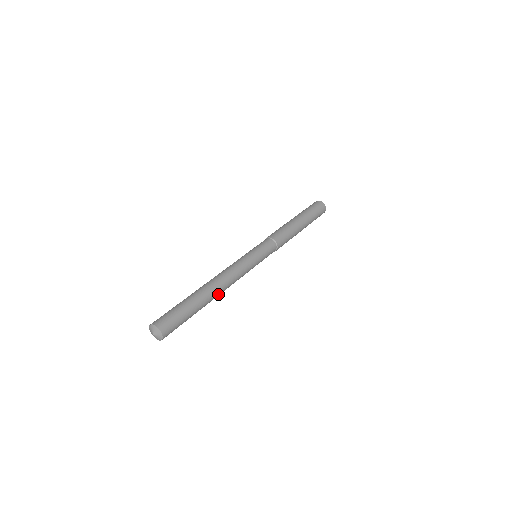
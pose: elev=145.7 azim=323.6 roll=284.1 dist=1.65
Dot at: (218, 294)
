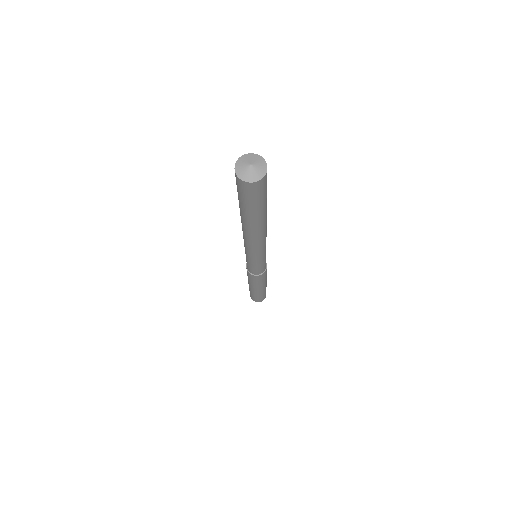
Dot at: (261, 231)
